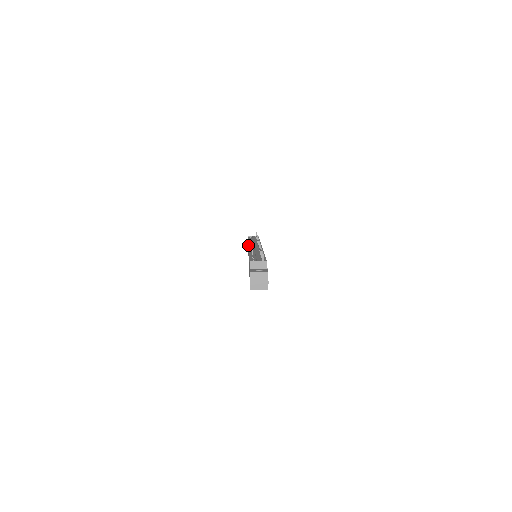
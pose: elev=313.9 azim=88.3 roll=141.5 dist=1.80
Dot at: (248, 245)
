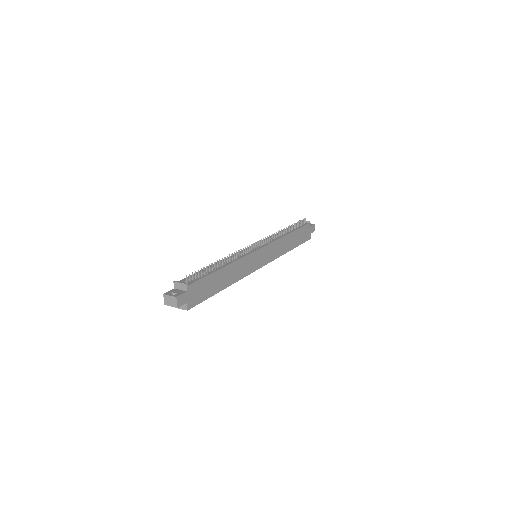
Dot at: occluded
